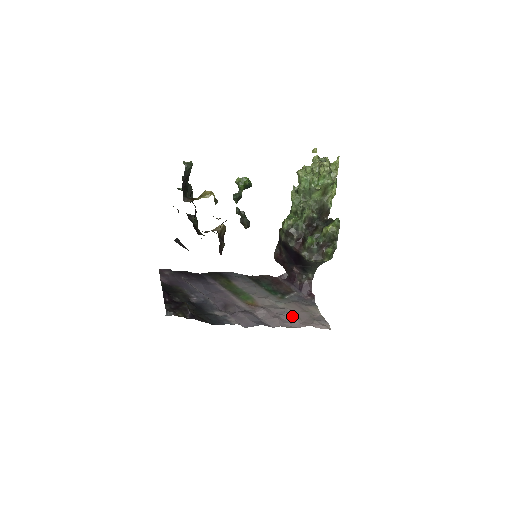
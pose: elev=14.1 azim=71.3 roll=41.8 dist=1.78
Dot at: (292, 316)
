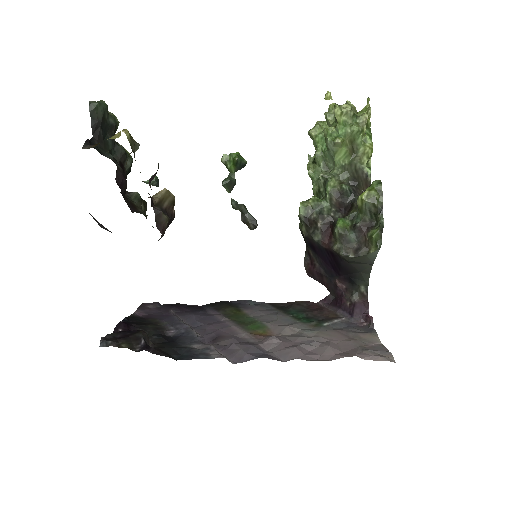
Dot at: (324, 345)
